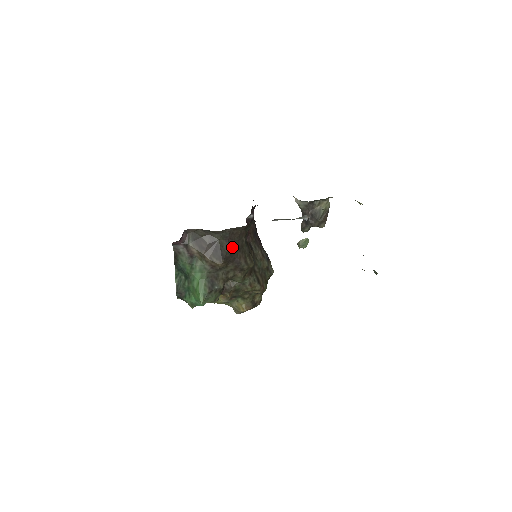
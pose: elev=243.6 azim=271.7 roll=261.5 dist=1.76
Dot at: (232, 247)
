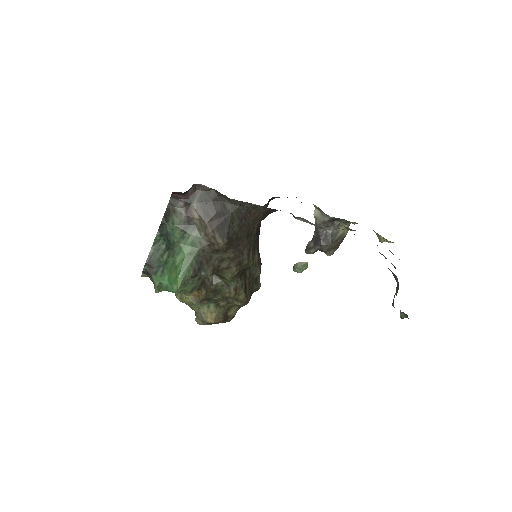
Dot at: (242, 229)
